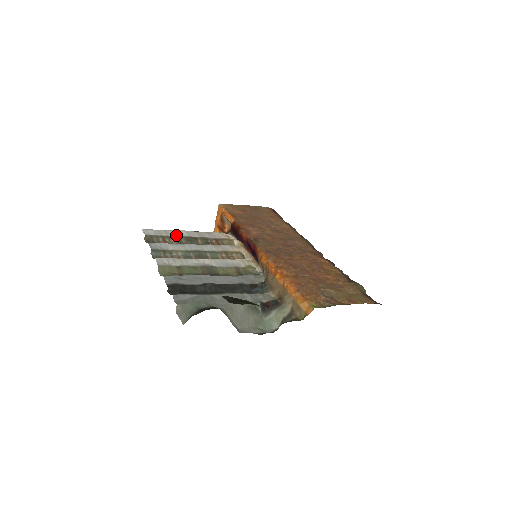
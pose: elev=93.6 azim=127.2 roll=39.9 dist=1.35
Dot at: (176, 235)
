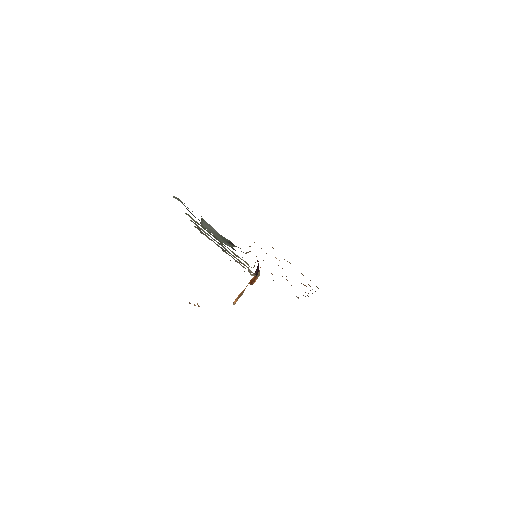
Dot at: occluded
